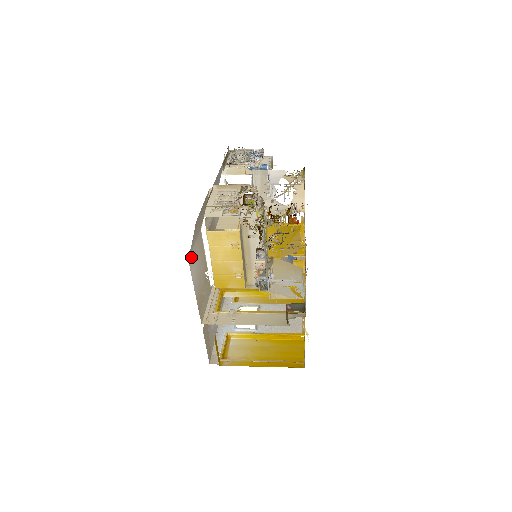
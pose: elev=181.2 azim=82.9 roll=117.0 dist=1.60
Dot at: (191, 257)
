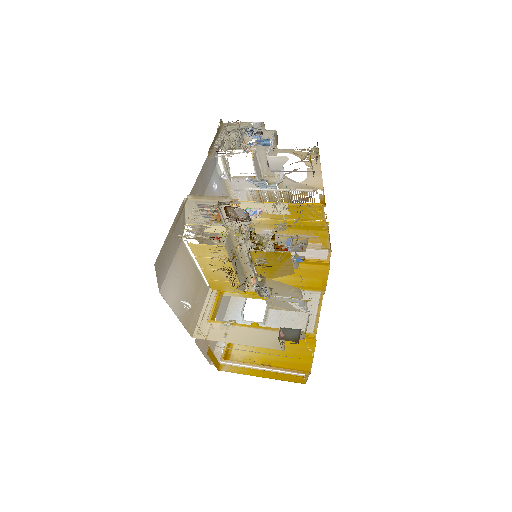
Dot at: (165, 284)
